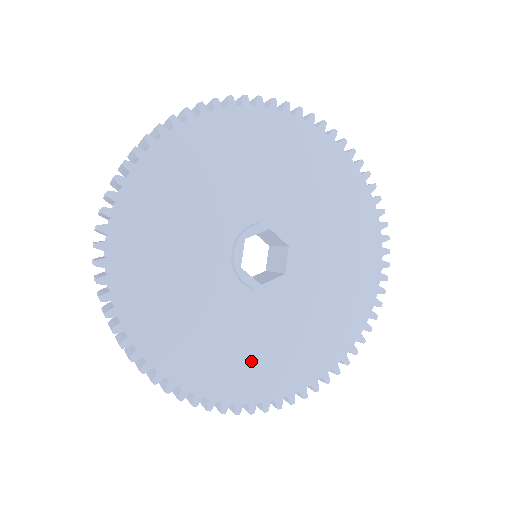
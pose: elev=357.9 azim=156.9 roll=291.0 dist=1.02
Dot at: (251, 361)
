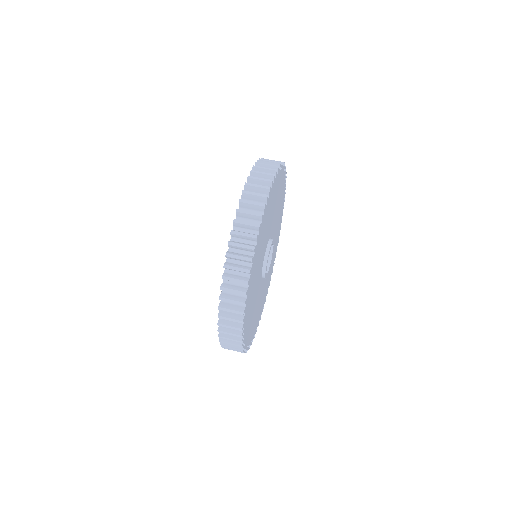
Dot at: (260, 307)
